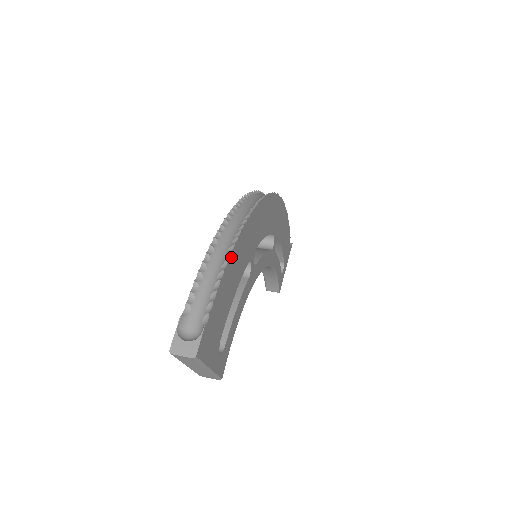
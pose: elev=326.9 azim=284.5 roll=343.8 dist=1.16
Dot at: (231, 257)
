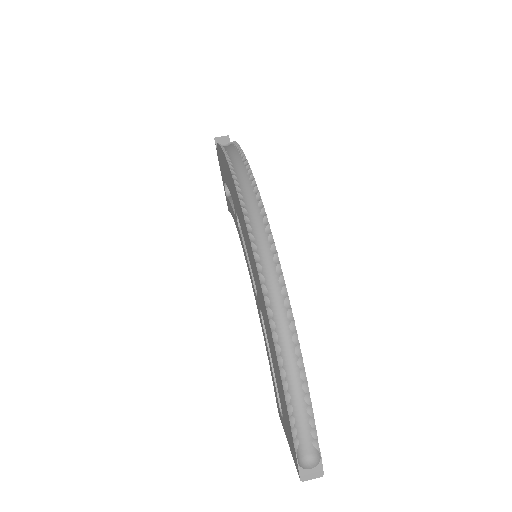
Dot at: (304, 370)
